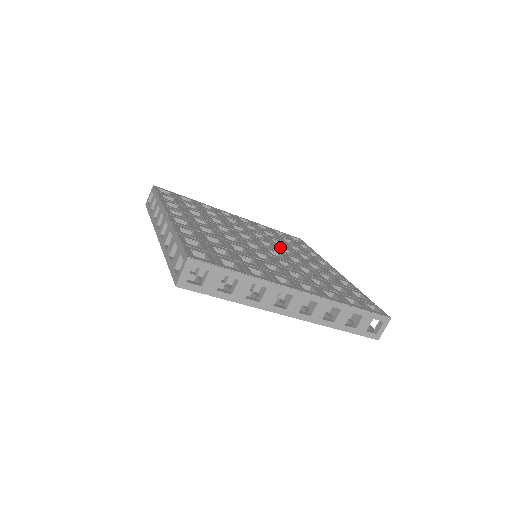
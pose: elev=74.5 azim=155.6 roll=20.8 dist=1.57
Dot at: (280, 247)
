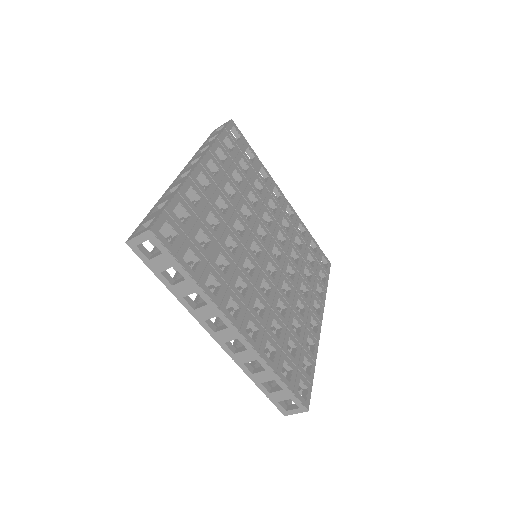
Dot at: occluded
